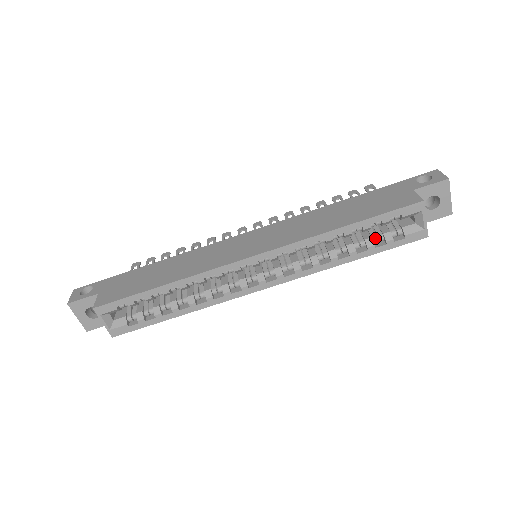
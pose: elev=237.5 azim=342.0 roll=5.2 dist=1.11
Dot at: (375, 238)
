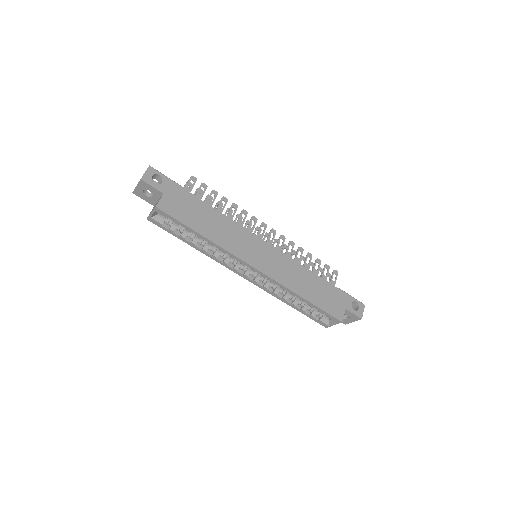
Dot at: (309, 309)
